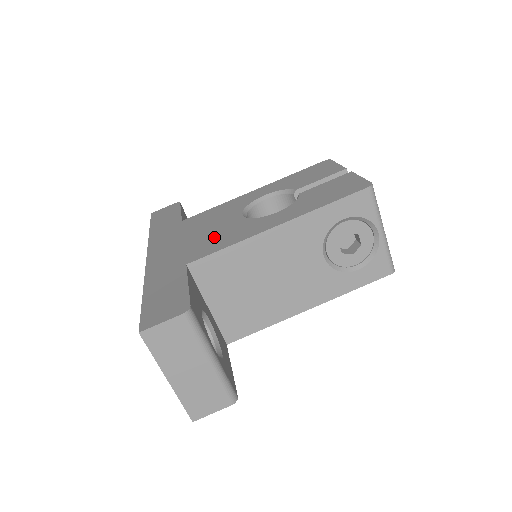
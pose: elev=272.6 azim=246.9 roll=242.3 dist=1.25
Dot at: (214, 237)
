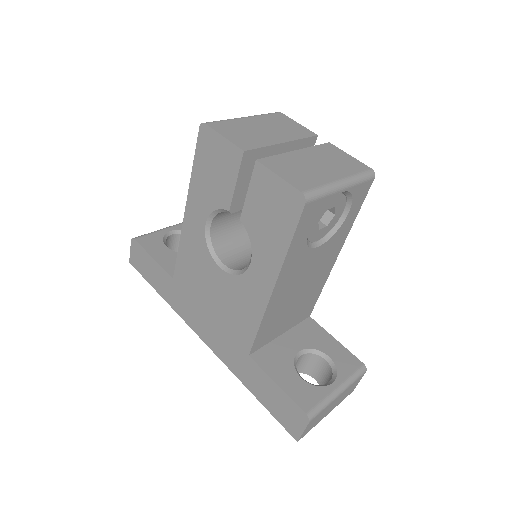
Dot at: (232, 312)
